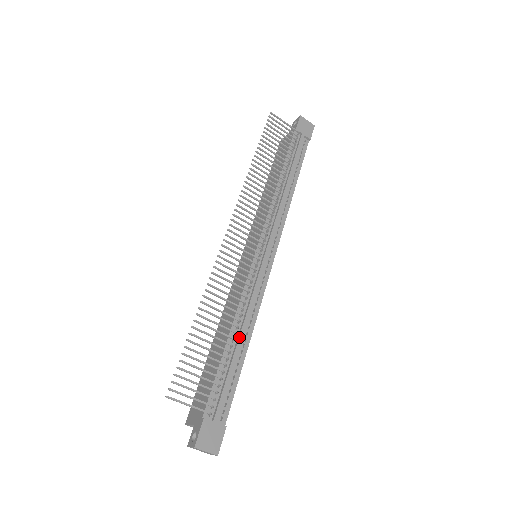
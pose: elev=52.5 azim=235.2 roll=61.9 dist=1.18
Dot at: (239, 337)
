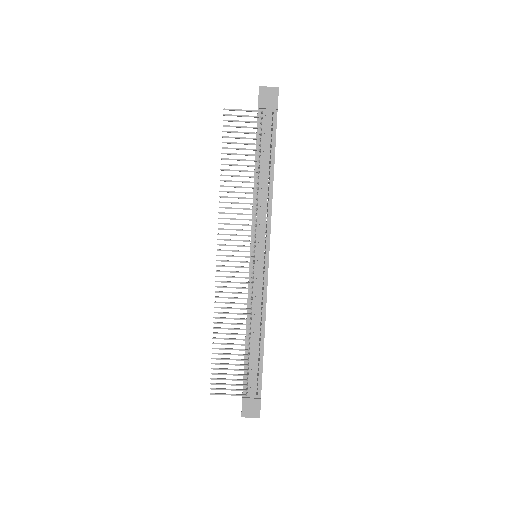
Dot at: (253, 336)
